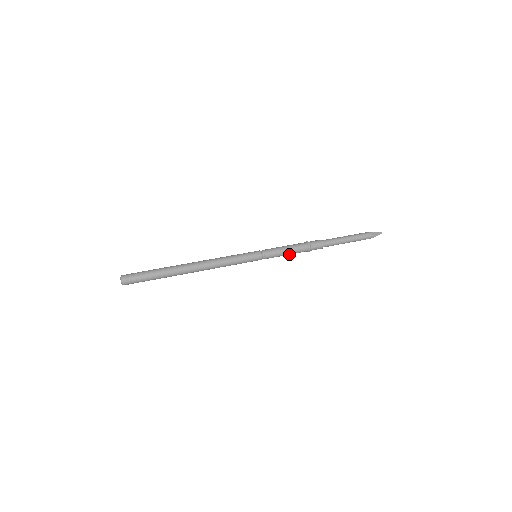
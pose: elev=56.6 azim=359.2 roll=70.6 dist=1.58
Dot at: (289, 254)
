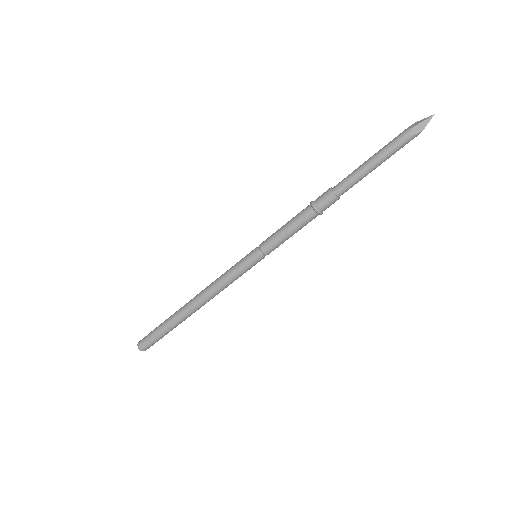
Dot at: (296, 232)
